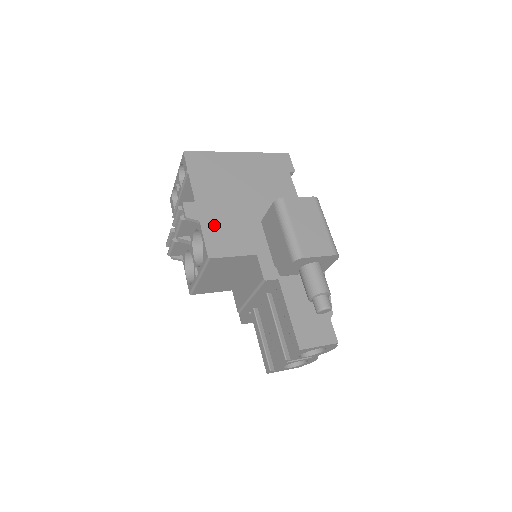
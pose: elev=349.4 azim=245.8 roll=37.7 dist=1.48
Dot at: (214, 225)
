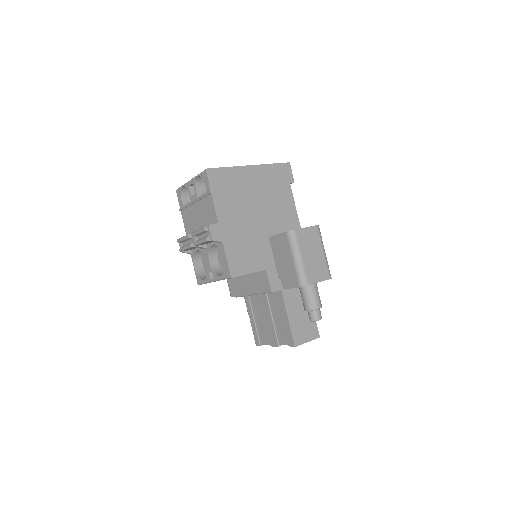
Dot at: (234, 245)
